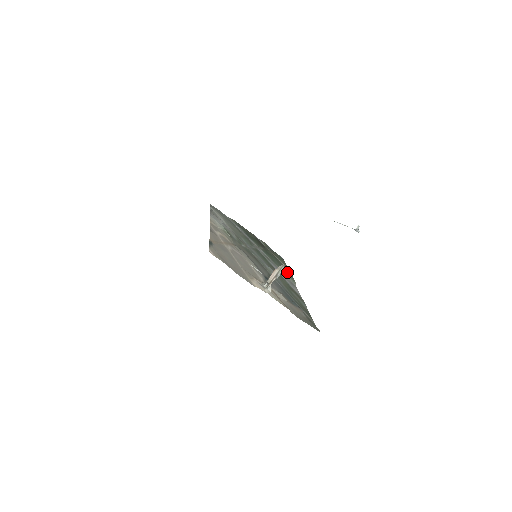
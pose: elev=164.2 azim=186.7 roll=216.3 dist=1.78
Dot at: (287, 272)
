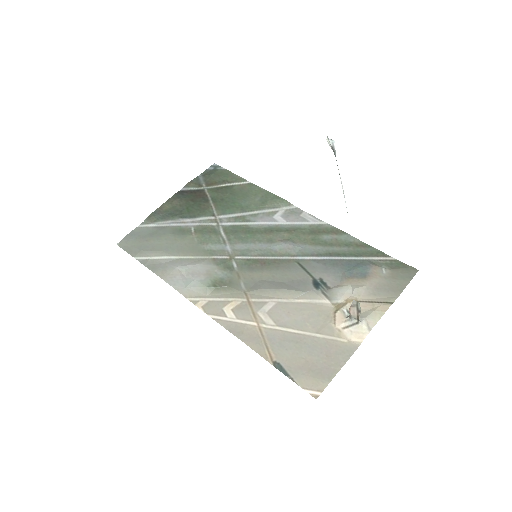
Dot at: (262, 196)
